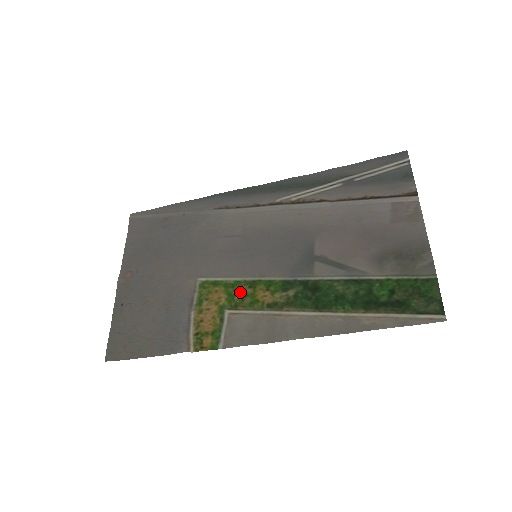
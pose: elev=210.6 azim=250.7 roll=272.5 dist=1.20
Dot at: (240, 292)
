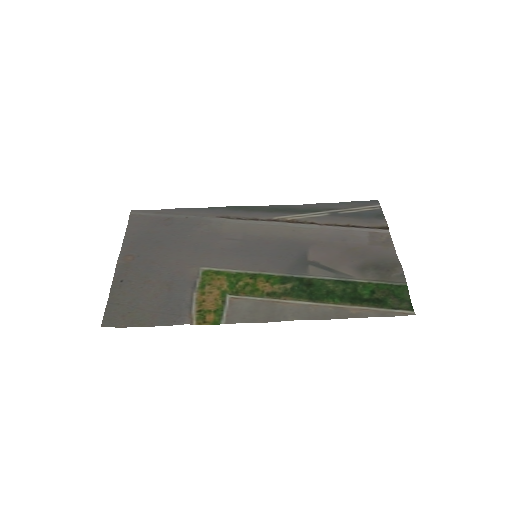
Dot at: (242, 281)
